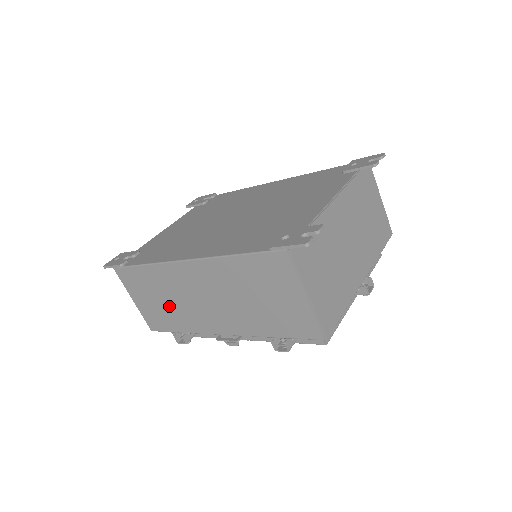
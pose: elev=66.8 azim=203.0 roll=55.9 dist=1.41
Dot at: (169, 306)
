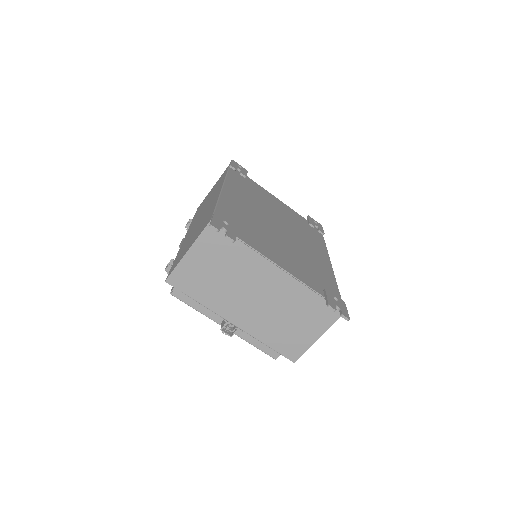
Dot at: occluded
